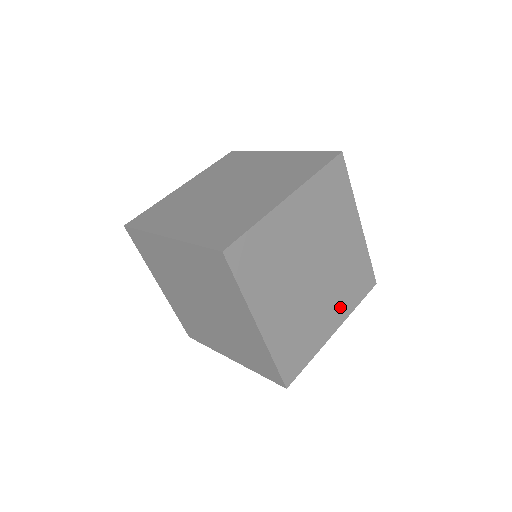
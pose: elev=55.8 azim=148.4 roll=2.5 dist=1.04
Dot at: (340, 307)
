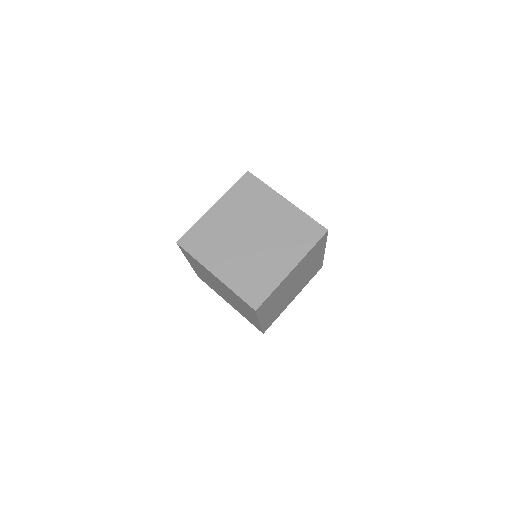
Dot at: (290, 253)
